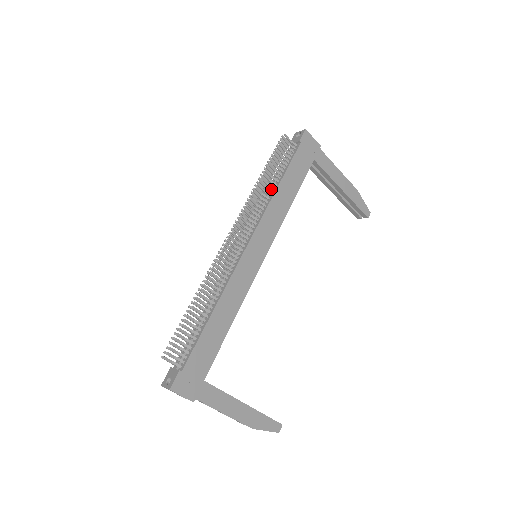
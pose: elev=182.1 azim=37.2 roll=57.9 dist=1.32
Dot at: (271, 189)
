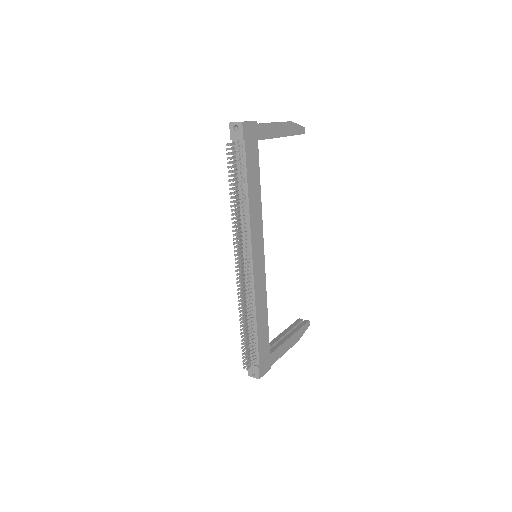
Dot at: (242, 201)
